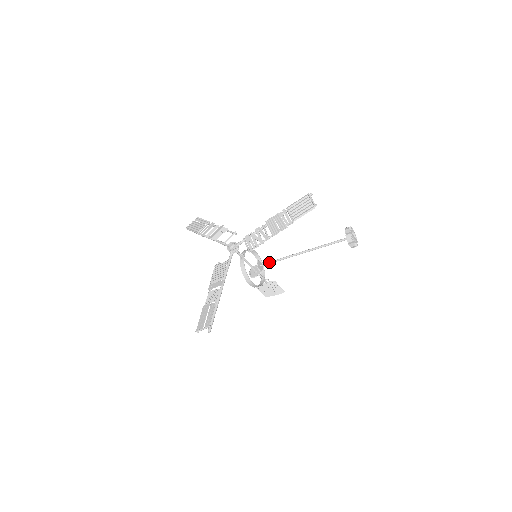
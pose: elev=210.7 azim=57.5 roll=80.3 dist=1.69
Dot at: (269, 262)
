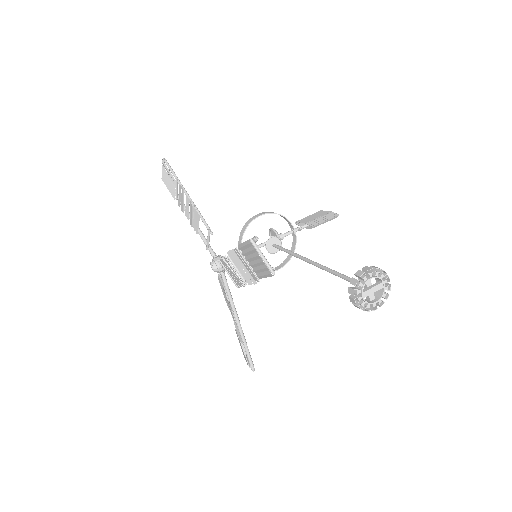
Dot at: occluded
